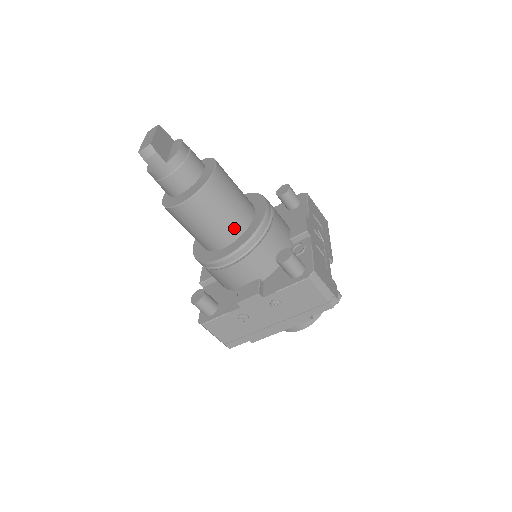
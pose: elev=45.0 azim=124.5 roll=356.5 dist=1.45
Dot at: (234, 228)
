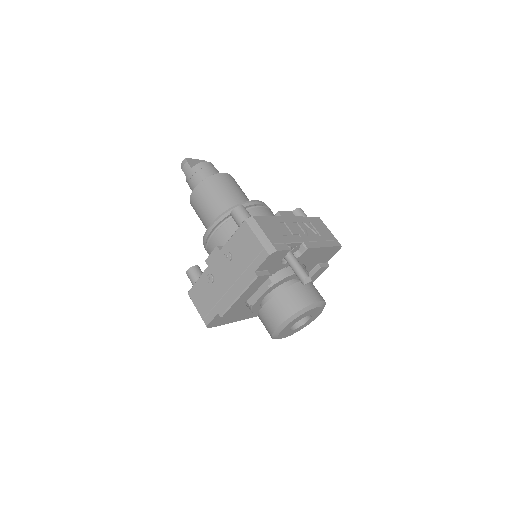
Dot at: (223, 210)
